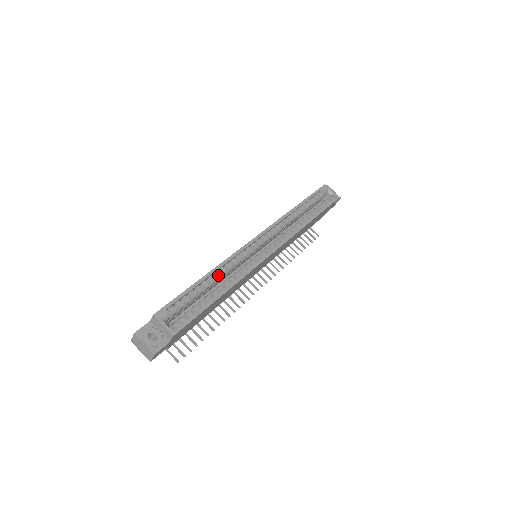
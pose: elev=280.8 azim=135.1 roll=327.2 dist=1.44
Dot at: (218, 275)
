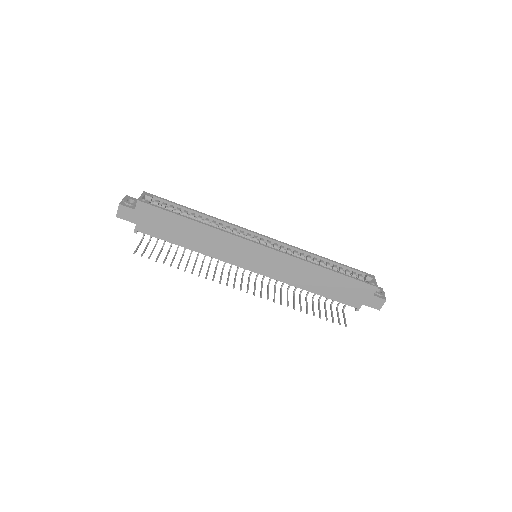
Dot at: (207, 220)
